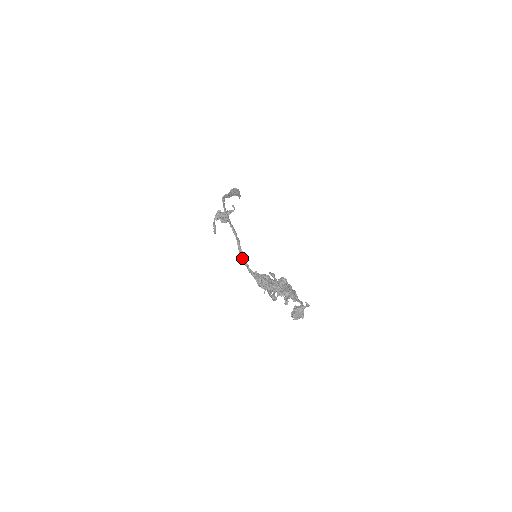
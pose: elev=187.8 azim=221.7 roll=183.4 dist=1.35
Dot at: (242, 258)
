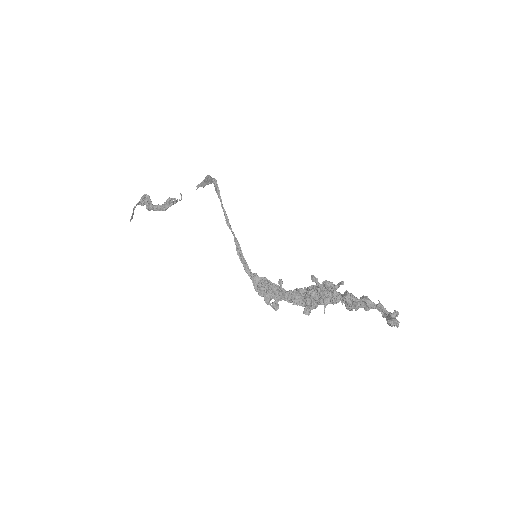
Dot at: (240, 254)
